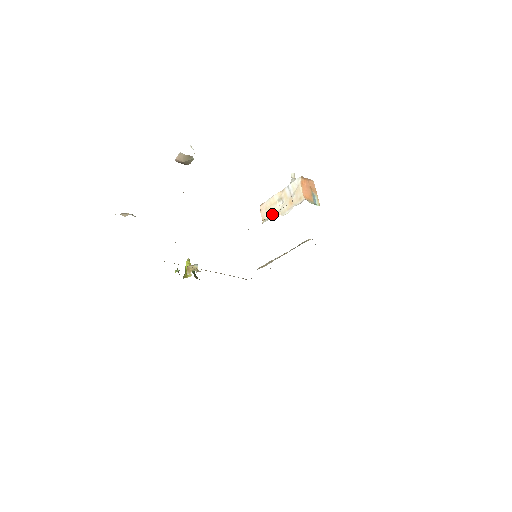
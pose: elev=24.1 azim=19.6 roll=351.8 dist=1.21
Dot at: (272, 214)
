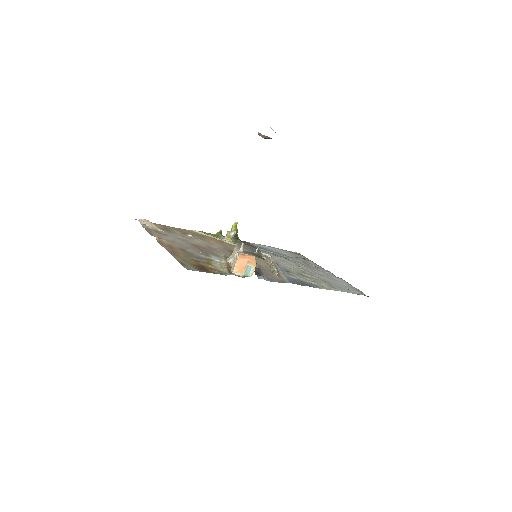
Dot at: (232, 258)
